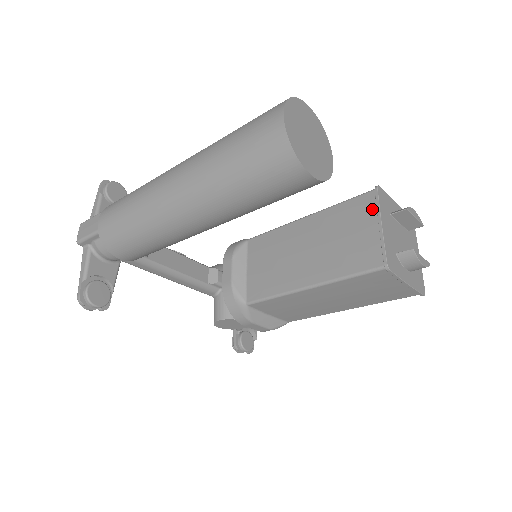
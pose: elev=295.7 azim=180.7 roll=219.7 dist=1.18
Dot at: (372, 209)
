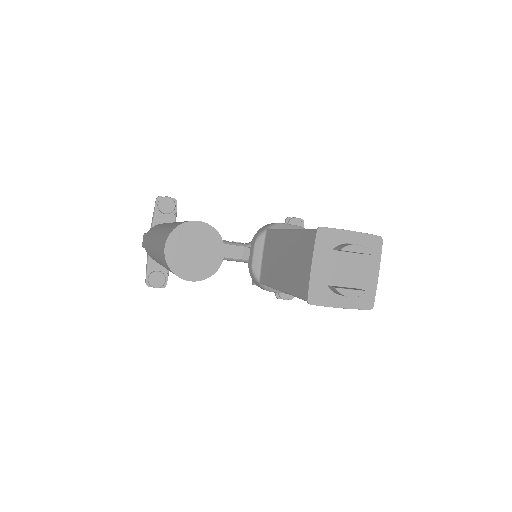
Dot at: (312, 248)
